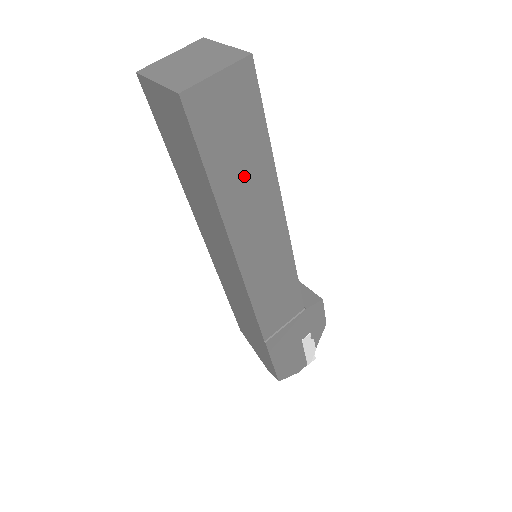
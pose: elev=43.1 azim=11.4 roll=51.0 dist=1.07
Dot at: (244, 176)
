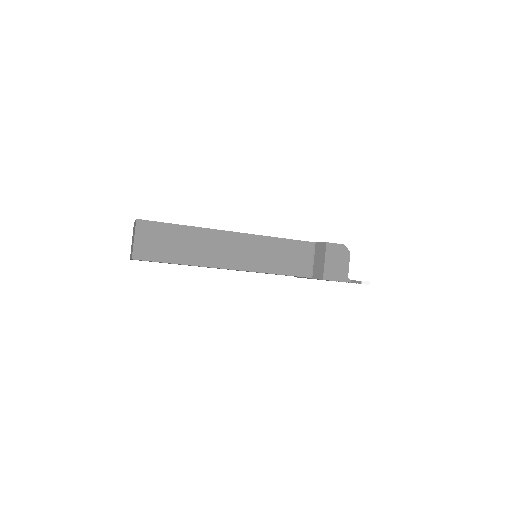
Dot at: occluded
